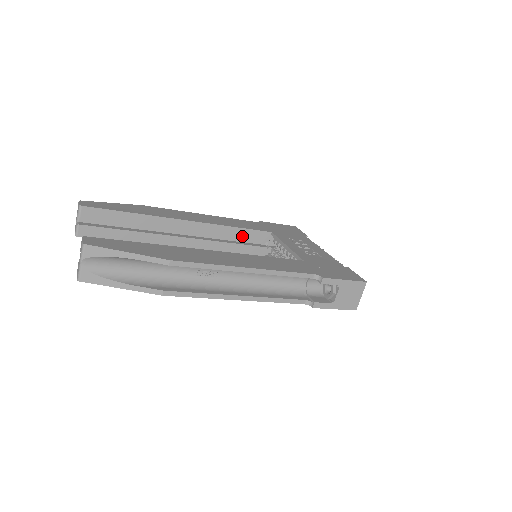
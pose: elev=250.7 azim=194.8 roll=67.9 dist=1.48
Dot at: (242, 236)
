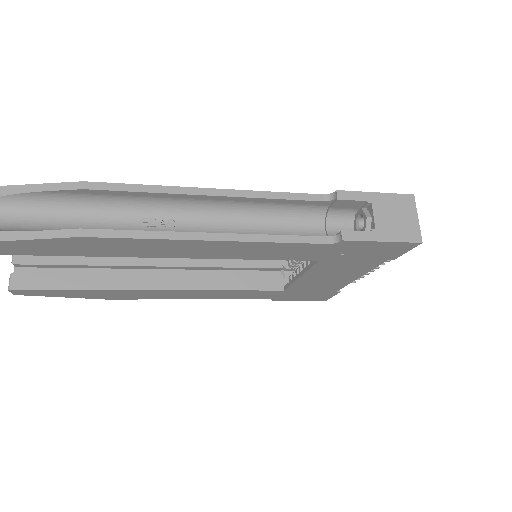
Dot at: (241, 264)
